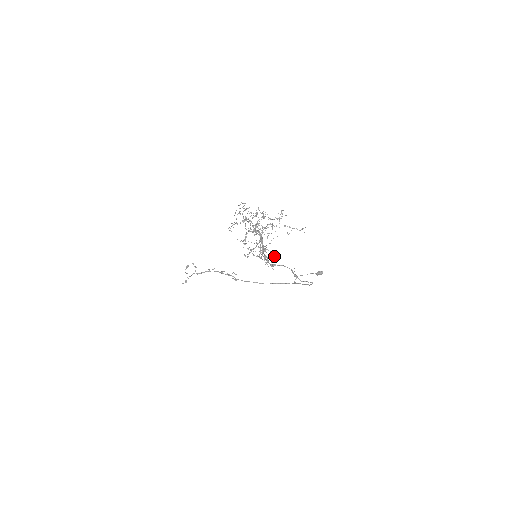
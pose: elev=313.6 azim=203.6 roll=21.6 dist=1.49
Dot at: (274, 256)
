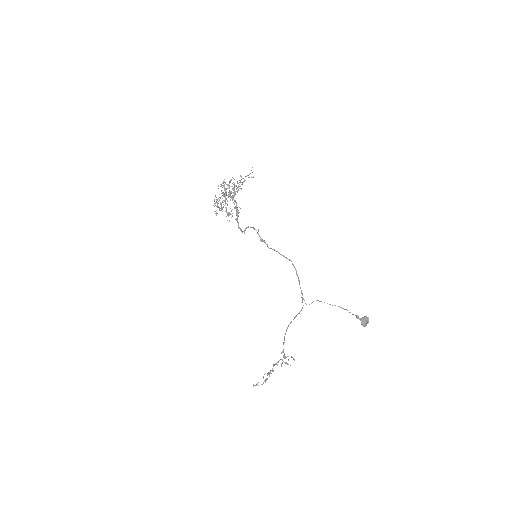
Dot at: (238, 213)
